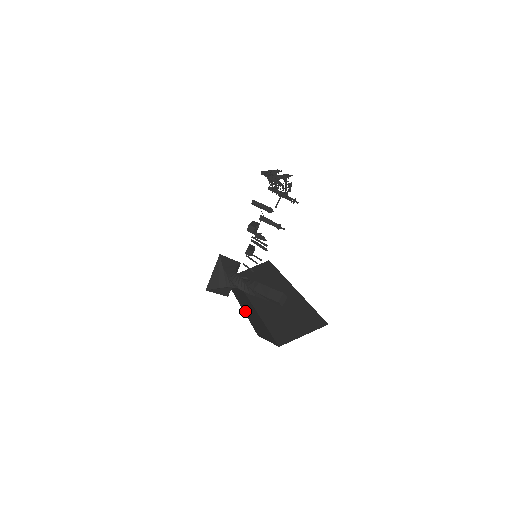
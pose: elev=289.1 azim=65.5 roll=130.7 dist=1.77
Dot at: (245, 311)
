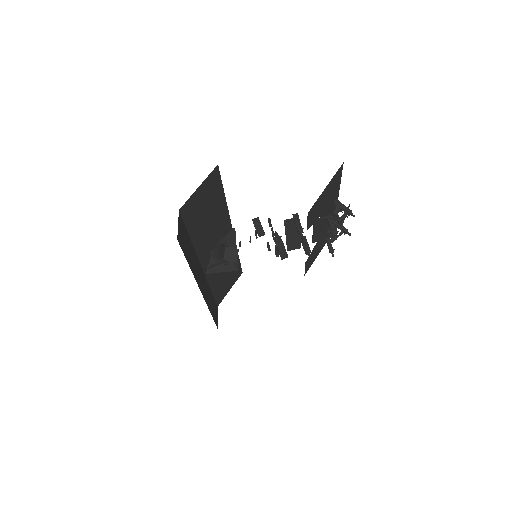
Dot at: (194, 250)
